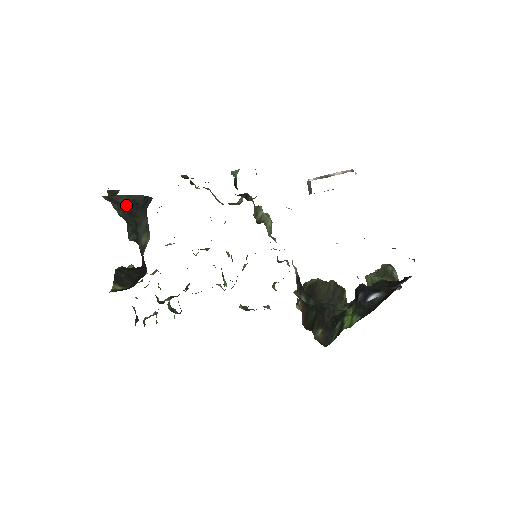
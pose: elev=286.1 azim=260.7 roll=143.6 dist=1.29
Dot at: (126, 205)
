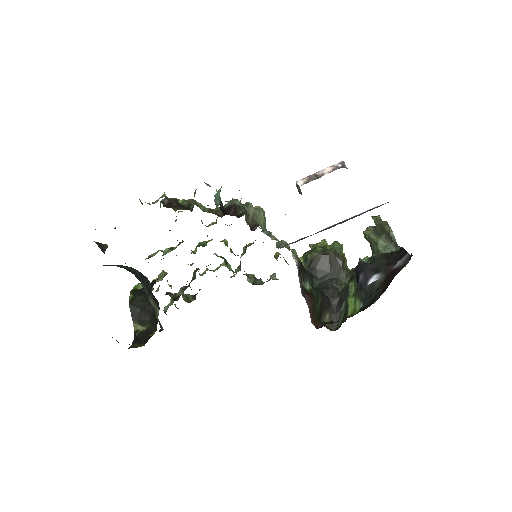
Dot at: occluded
